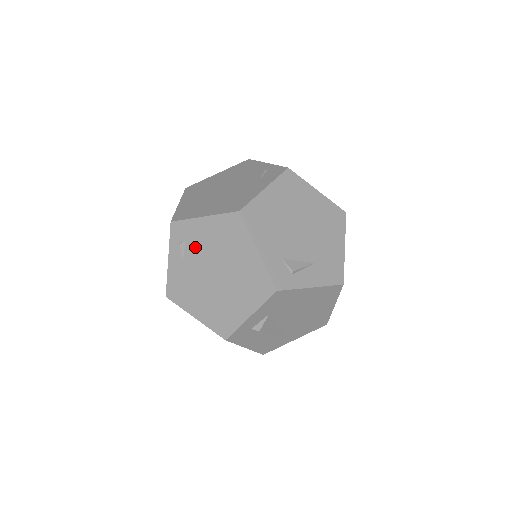
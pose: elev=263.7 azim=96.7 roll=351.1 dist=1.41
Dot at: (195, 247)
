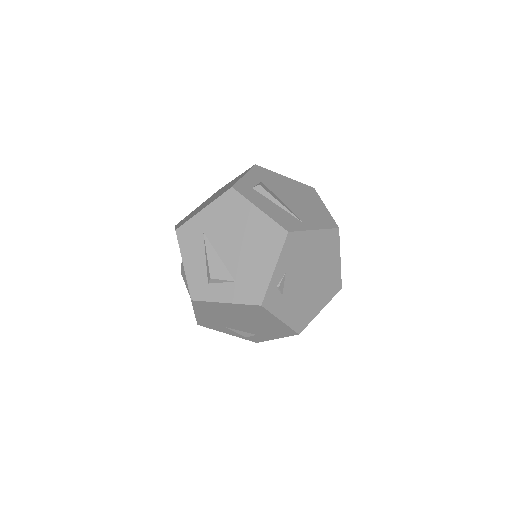
Dot at: occluded
